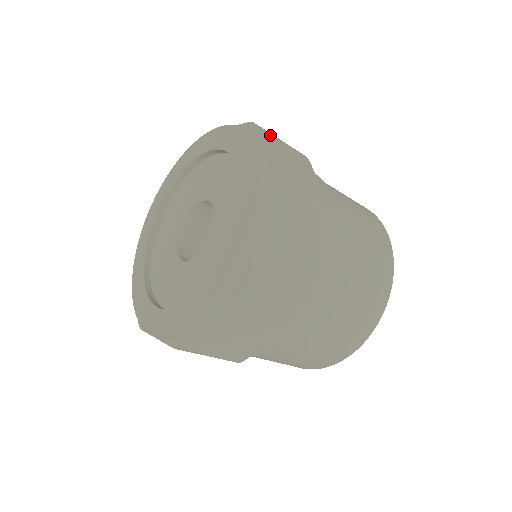
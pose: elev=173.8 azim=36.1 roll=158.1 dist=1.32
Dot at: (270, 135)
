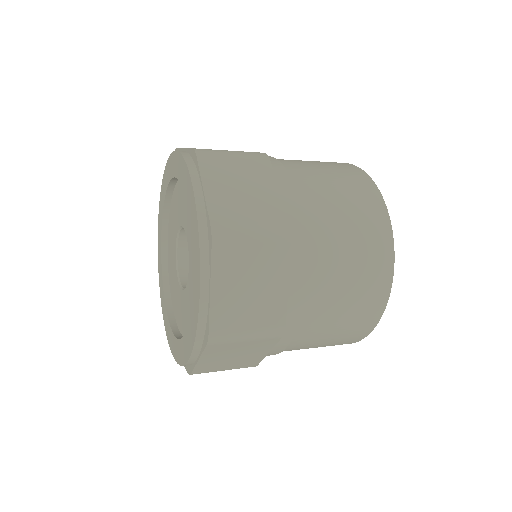
Dot at: occluded
